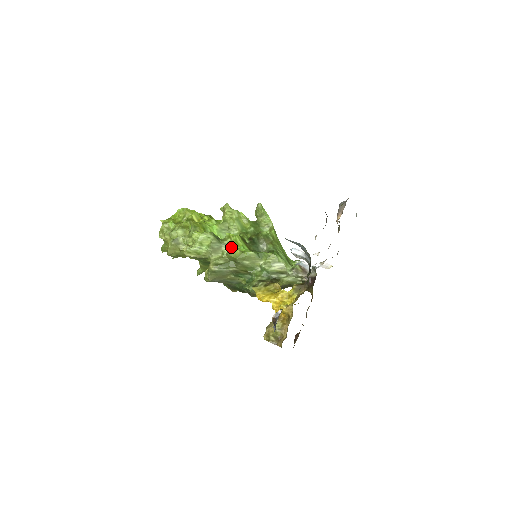
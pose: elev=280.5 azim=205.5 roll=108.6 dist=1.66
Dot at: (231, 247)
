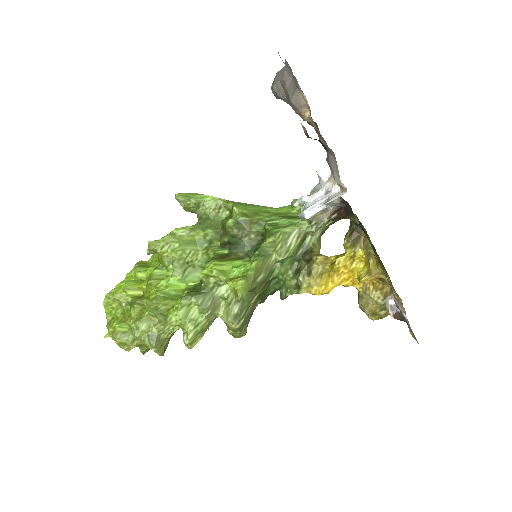
Dot at: (229, 287)
